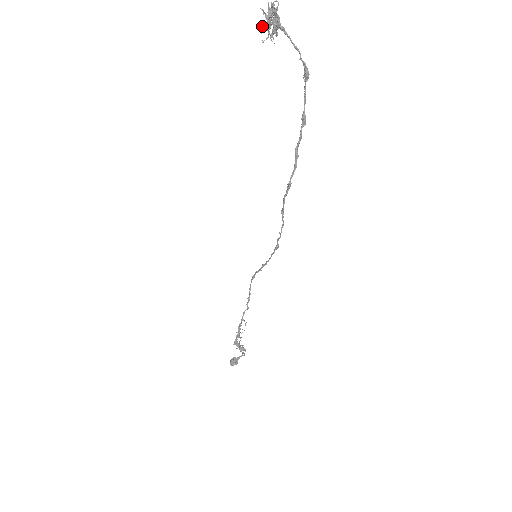
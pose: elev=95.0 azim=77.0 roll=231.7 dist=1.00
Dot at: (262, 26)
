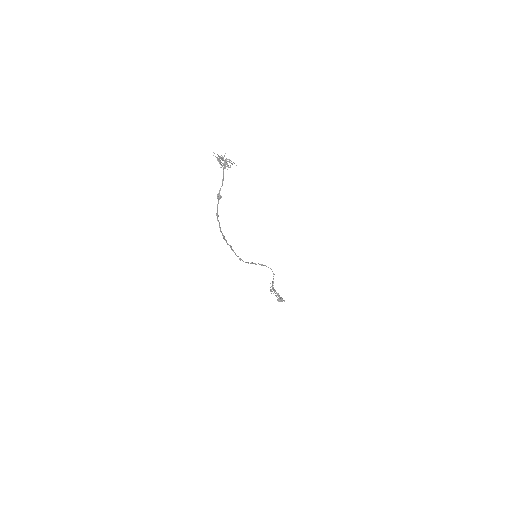
Dot at: (220, 161)
